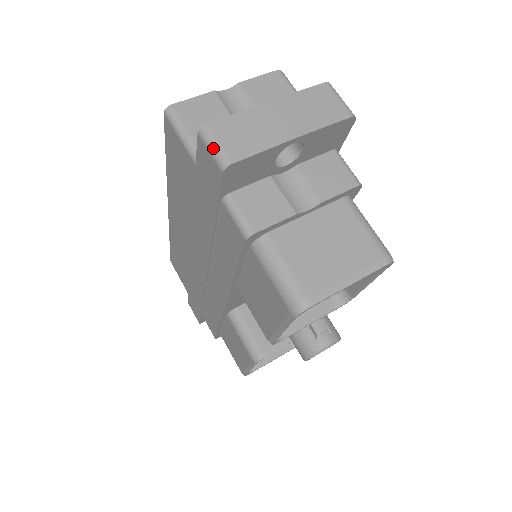
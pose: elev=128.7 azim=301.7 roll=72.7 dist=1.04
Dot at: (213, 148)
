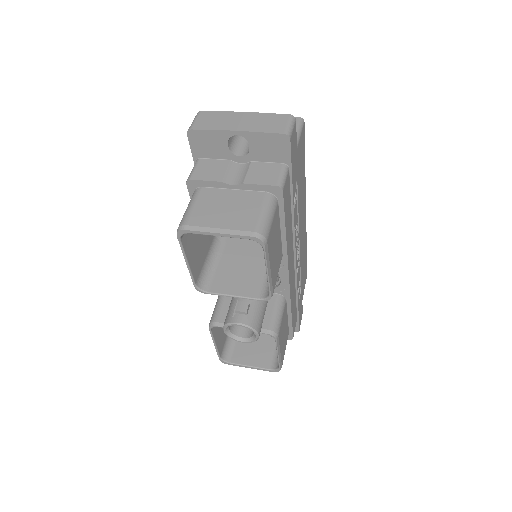
Dot at: (193, 122)
